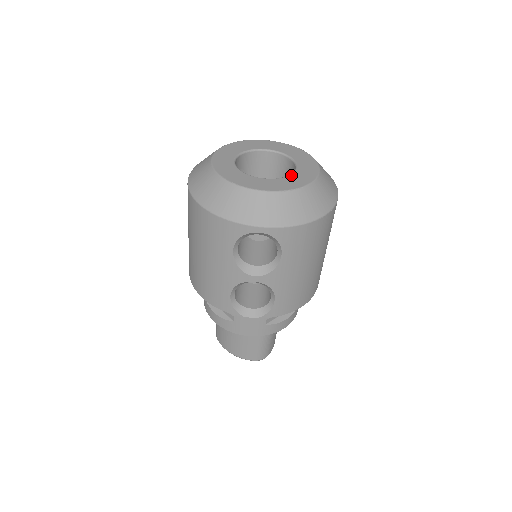
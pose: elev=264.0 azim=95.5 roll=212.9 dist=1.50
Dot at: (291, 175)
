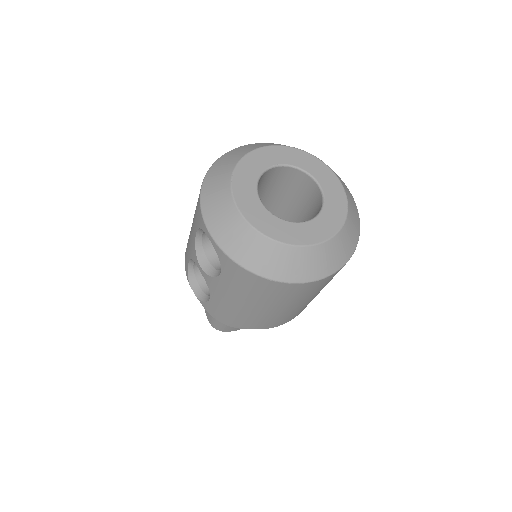
Dot at: (288, 222)
